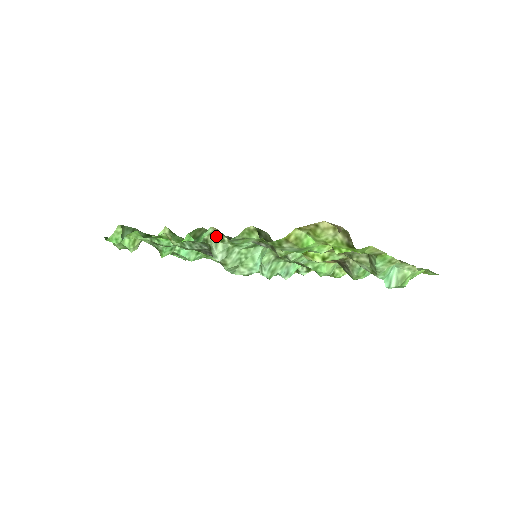
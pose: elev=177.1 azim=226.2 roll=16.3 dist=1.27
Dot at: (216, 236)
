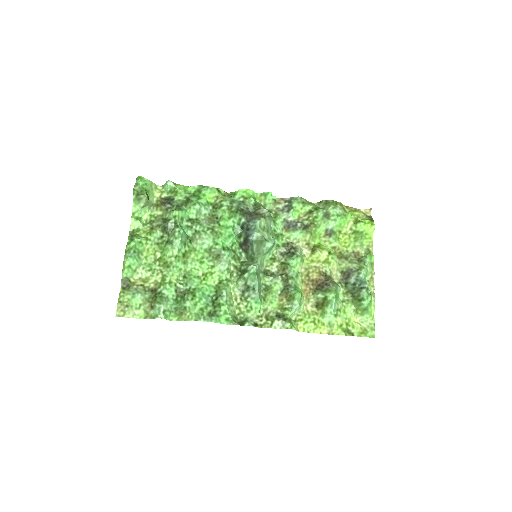
Dot at: (268, 208)
